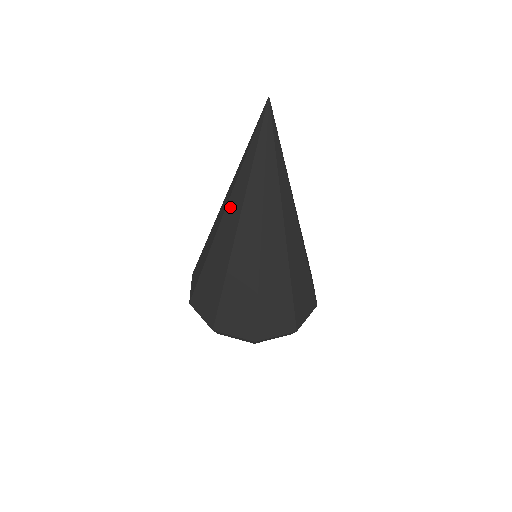
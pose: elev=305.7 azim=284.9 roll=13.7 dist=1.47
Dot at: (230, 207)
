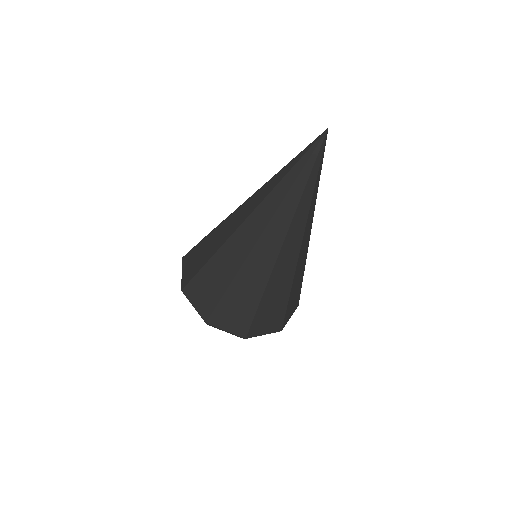
Dot at: (250, 201)
